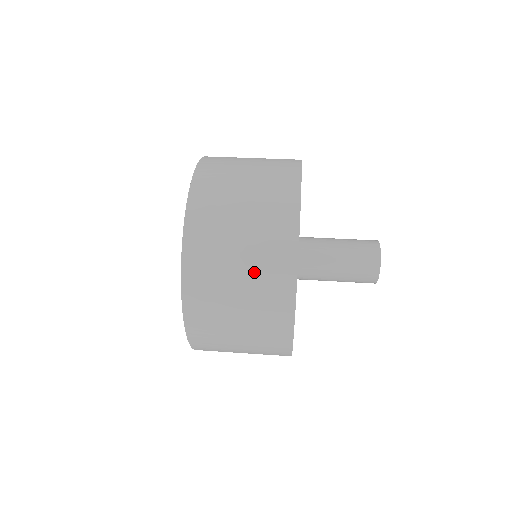
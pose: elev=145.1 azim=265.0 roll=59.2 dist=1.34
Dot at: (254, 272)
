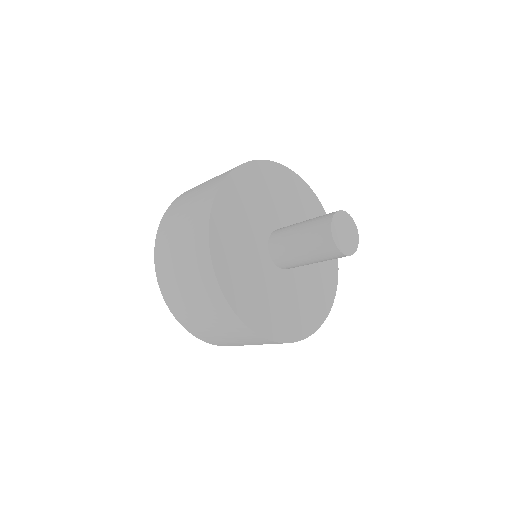
Dot at: (187, 231)
